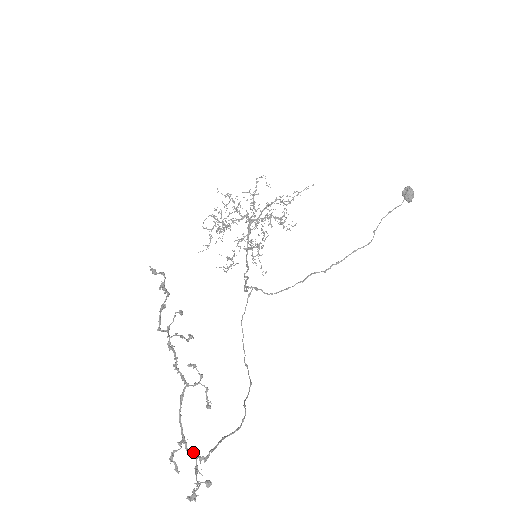
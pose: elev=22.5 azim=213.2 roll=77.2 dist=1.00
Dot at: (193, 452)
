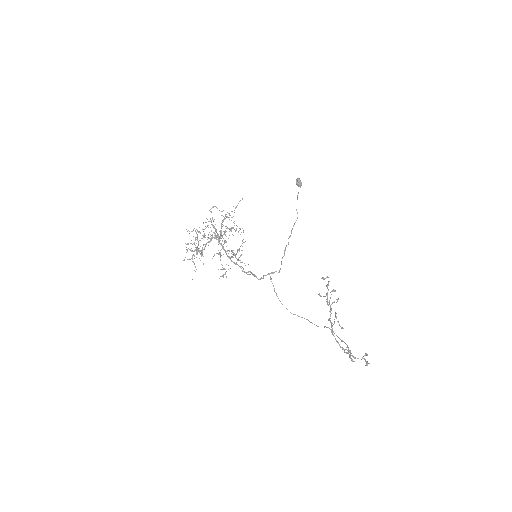
Dot at: (347, 352)
